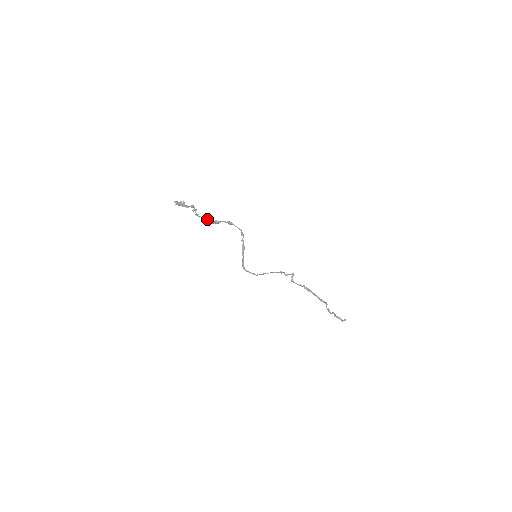
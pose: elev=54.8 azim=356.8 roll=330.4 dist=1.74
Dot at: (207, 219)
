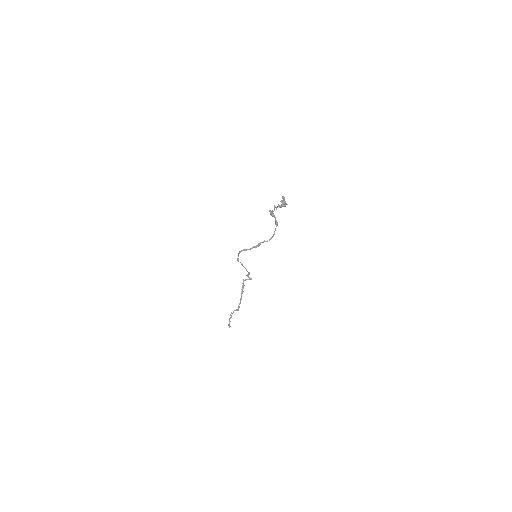
Dot at: occluded
